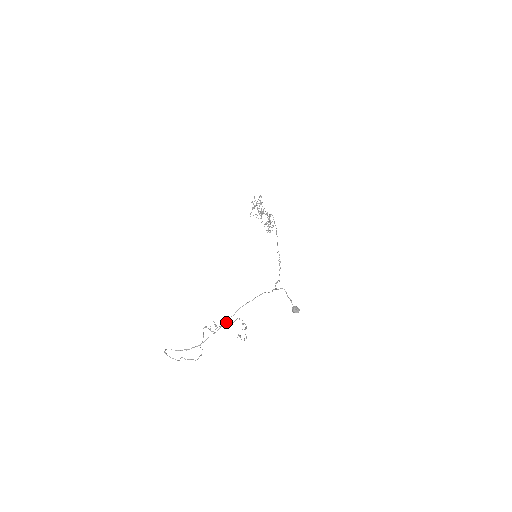
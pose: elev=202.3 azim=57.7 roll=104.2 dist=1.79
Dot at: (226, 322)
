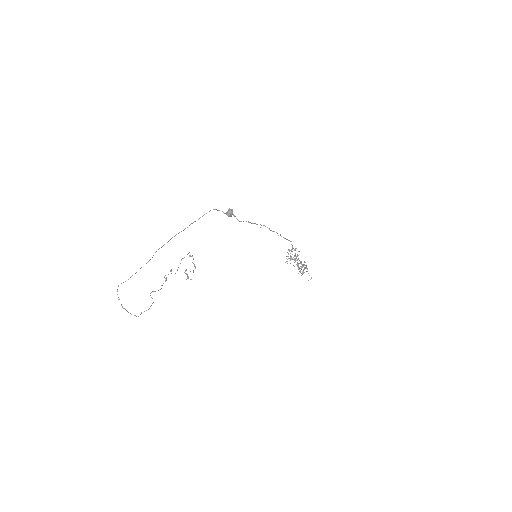
Dot at: occluded
